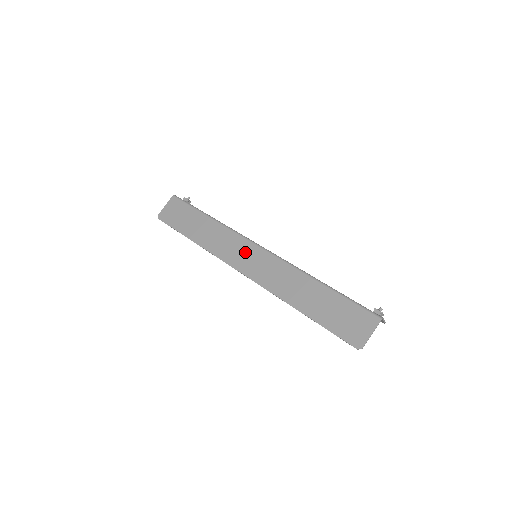
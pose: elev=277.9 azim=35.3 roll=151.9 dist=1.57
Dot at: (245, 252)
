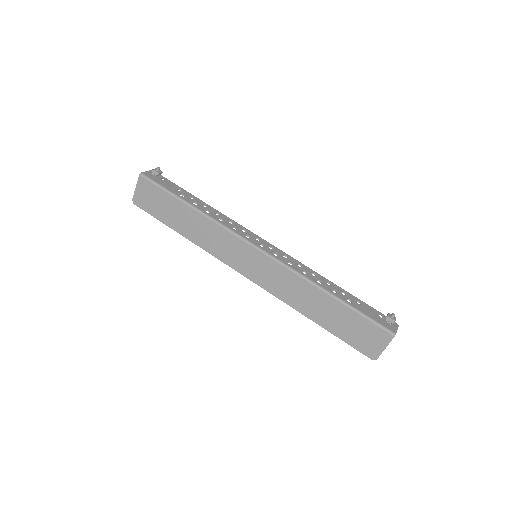
Dot at: (243, 254)
